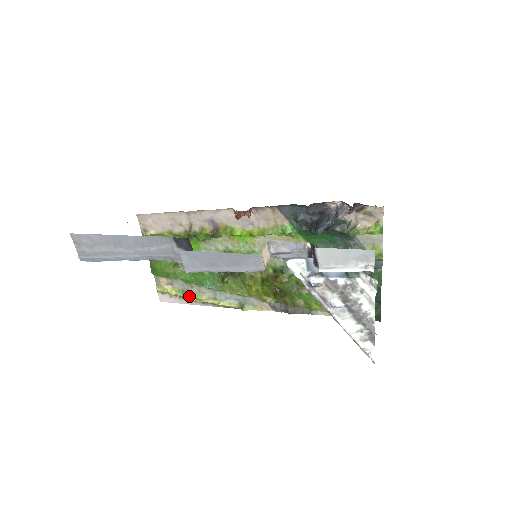
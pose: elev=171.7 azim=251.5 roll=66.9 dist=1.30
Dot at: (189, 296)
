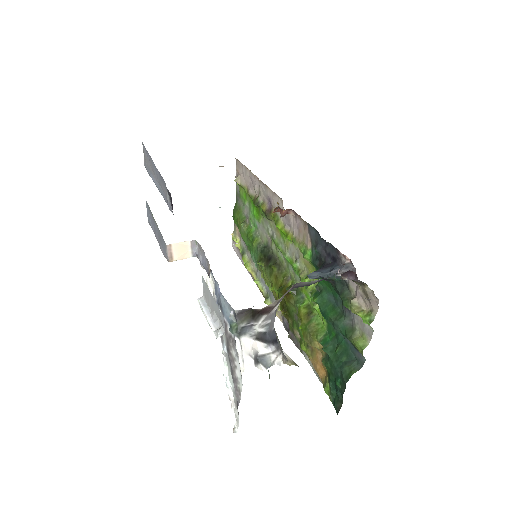
Dot at: (244, 257)
